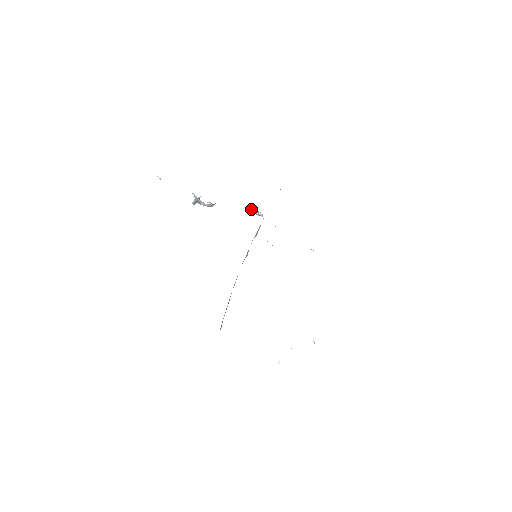
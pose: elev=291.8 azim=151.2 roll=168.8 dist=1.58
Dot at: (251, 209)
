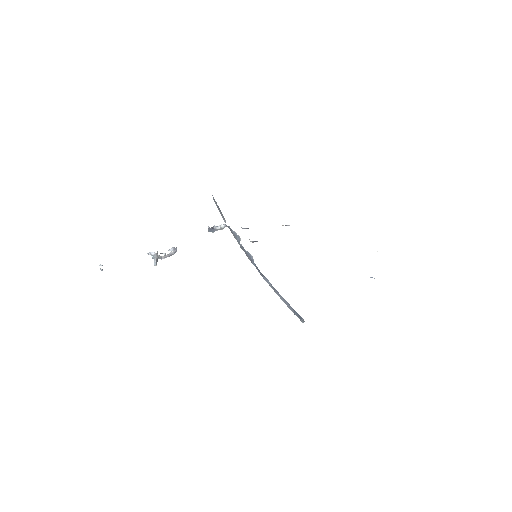
Dot at: (210, 229)
